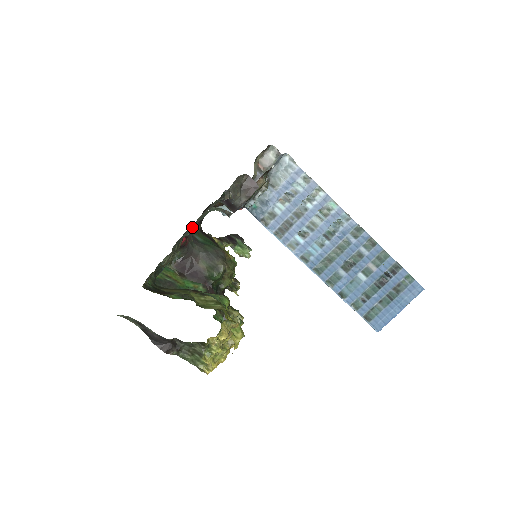
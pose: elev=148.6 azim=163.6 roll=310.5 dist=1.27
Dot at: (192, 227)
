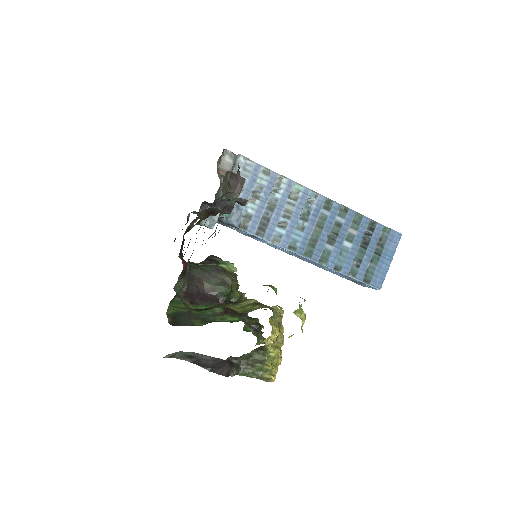
Dot at: occluded
